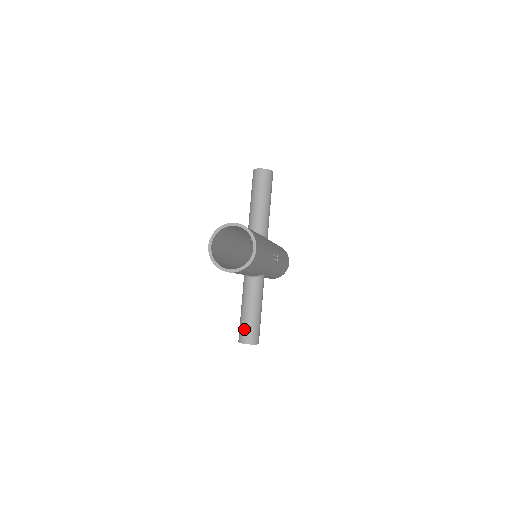
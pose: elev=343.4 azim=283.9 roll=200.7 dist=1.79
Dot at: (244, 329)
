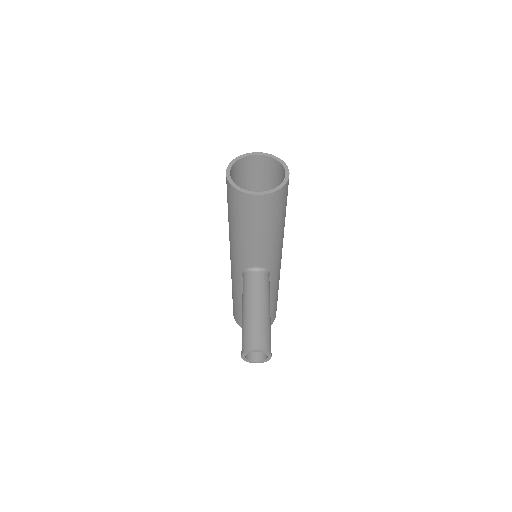
Dot at: (252, 331)
